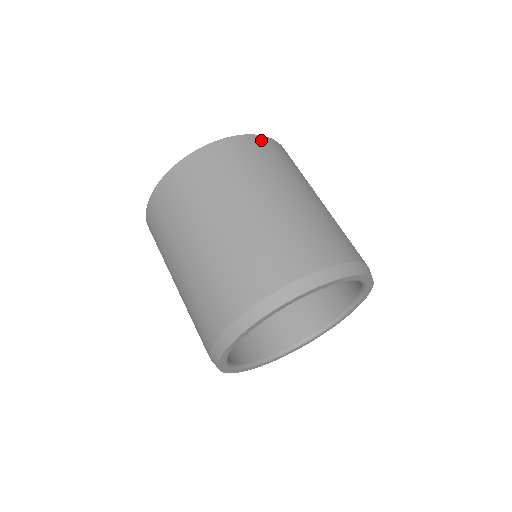
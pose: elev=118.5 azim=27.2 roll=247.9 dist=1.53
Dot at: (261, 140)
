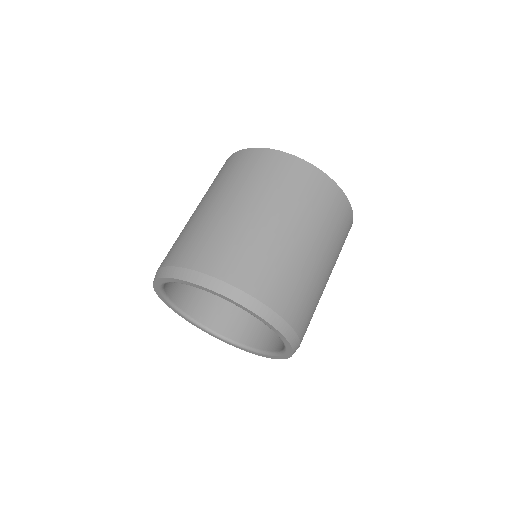
Dot at: (276, 156)
